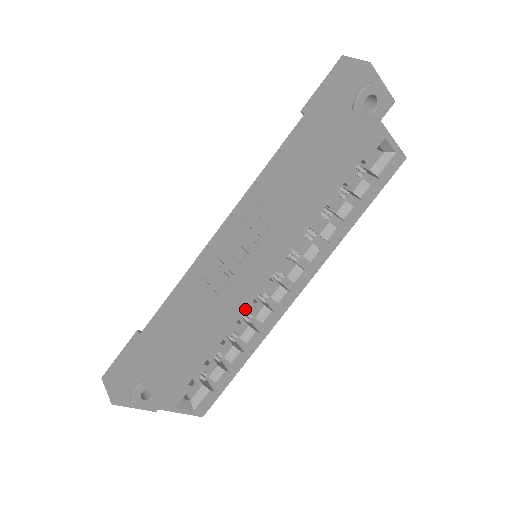
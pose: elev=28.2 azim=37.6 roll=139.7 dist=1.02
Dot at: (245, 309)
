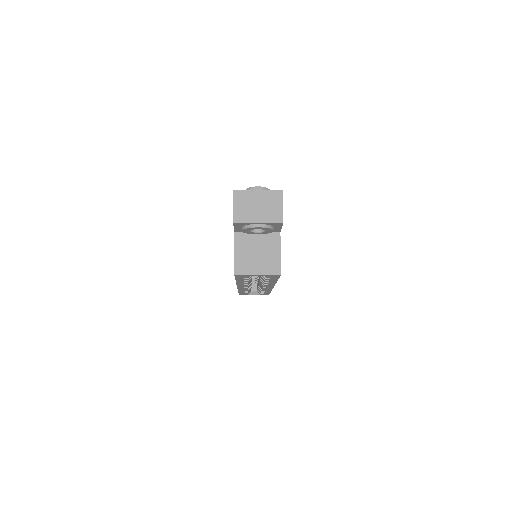
Dot at: (244, 289)
